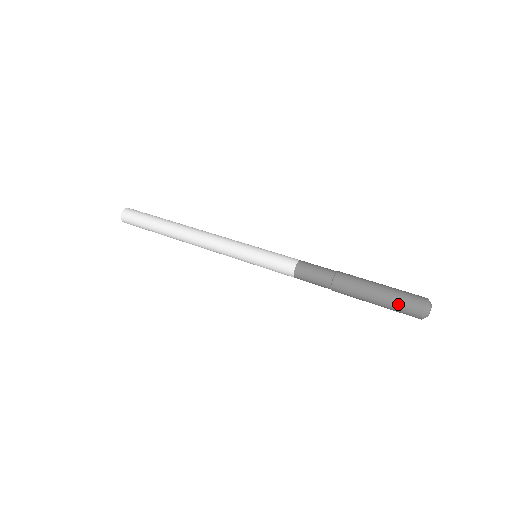
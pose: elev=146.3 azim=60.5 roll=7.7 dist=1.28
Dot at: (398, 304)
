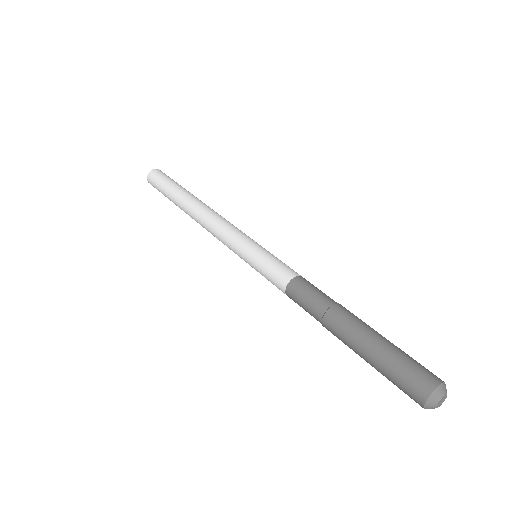
Dot at: (399, 370)
